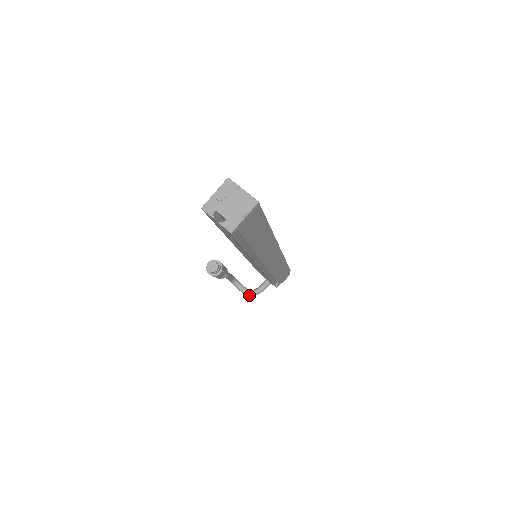
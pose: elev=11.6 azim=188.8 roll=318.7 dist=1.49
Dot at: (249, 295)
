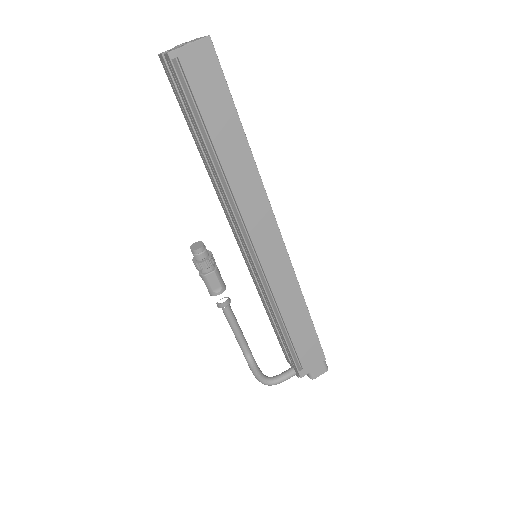
Dot at: (262, 381)
